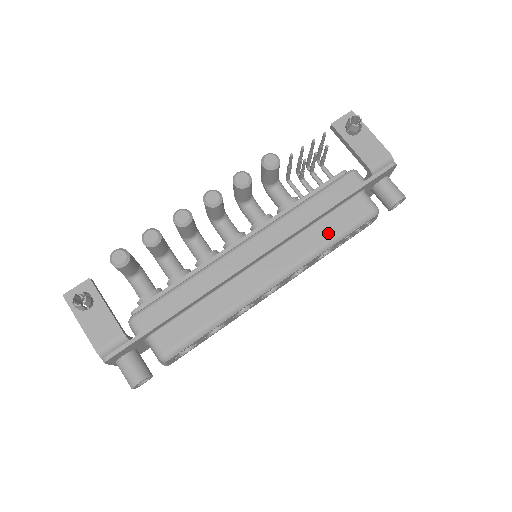
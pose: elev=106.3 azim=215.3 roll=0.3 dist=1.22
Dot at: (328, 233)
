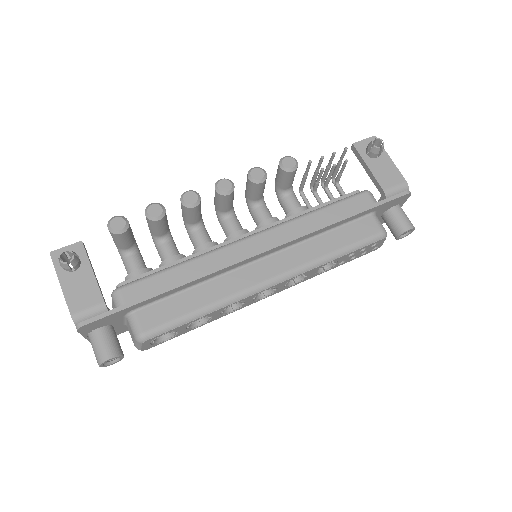
Dot at: (333, 245)
